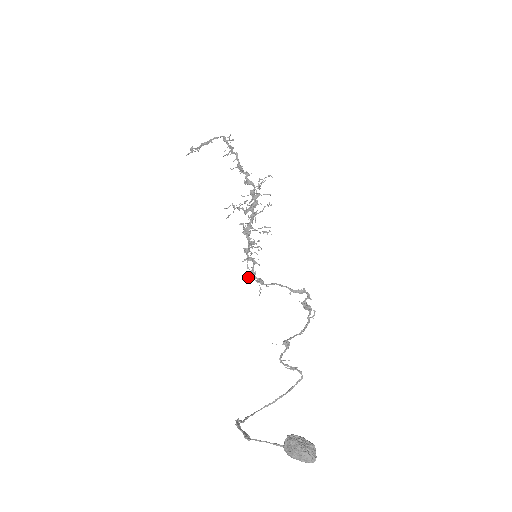
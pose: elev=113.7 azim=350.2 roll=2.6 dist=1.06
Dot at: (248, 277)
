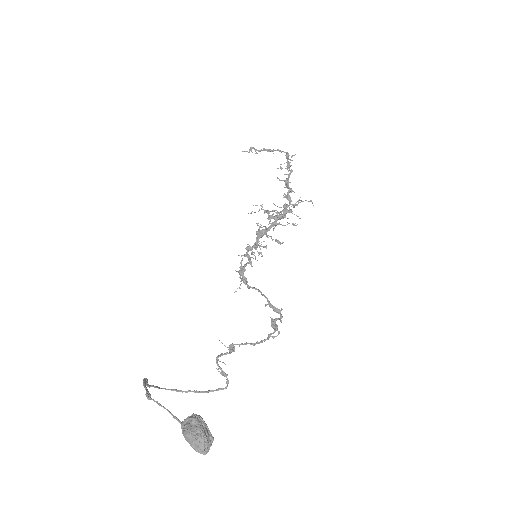
Dot at: occluded
